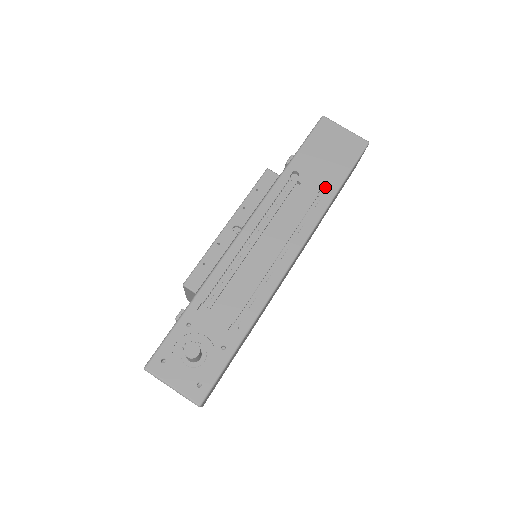
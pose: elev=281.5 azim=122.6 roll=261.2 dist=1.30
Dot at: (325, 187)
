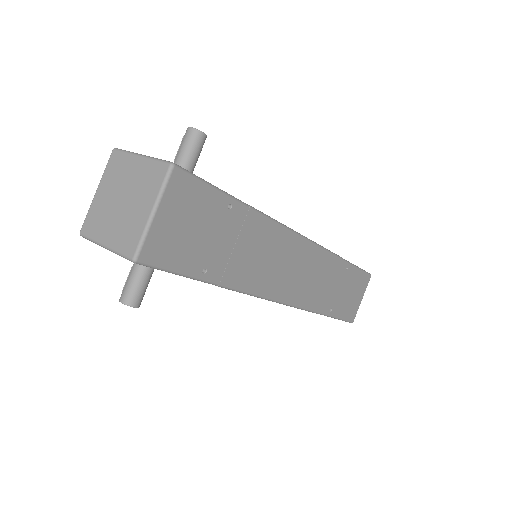
Dot at: occluded
